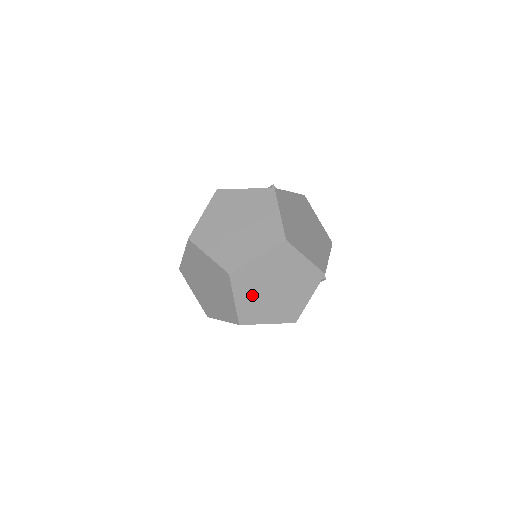
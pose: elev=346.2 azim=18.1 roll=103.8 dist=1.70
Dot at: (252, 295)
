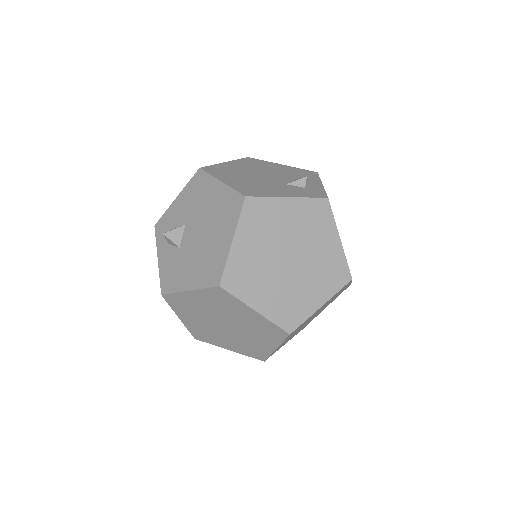
Dot at: occluded
